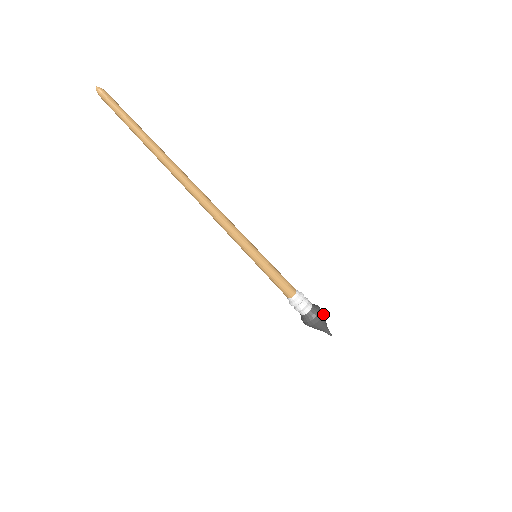
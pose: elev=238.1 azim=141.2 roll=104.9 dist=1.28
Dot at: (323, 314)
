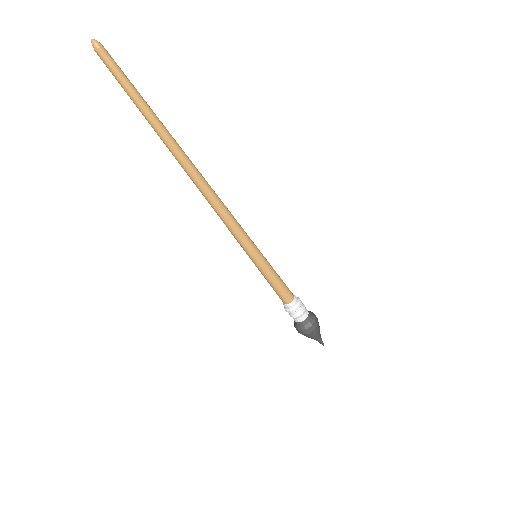
Dot at: occluded
